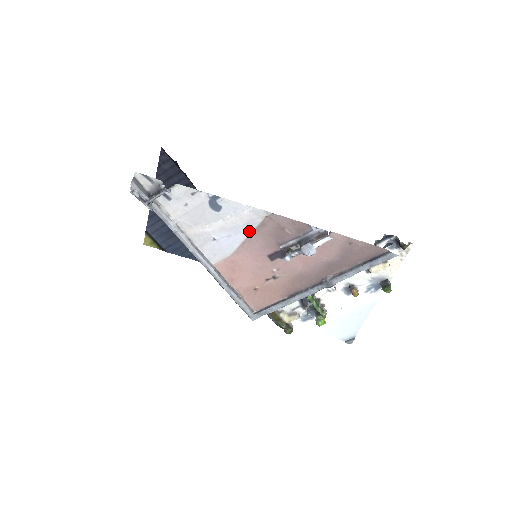
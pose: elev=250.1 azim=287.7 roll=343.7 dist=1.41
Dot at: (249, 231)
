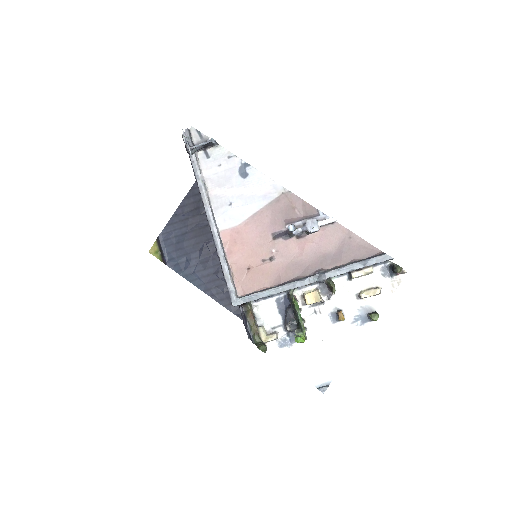
Dot at: (263, 204)
